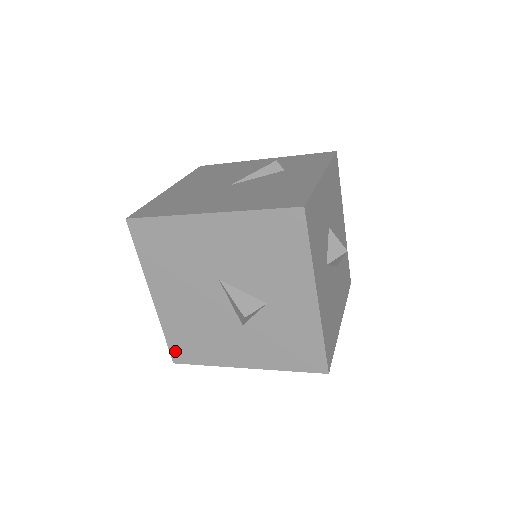
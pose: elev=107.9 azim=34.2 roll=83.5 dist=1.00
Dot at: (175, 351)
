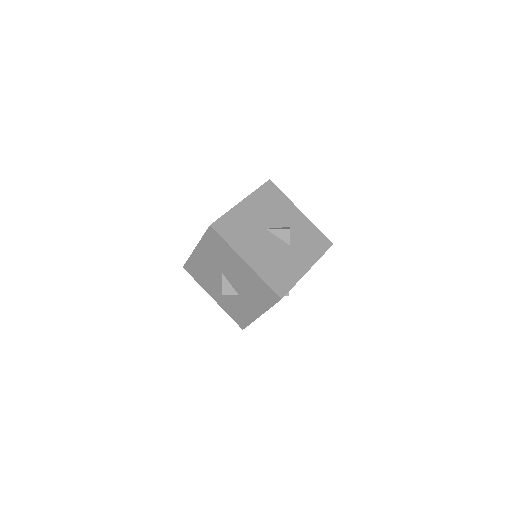
Dot at: (277, 289)
